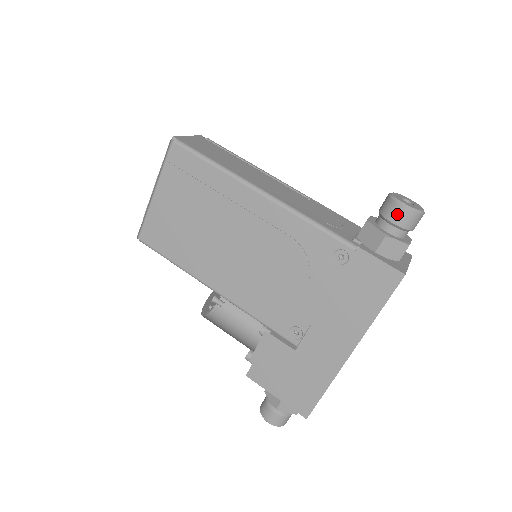
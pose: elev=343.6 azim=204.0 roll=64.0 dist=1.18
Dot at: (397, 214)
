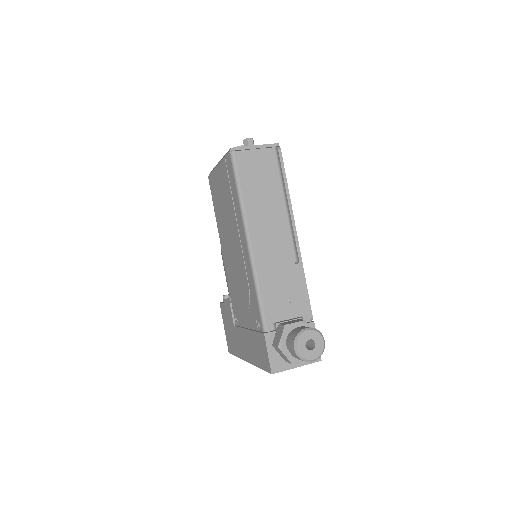
Dot at: (291, 346)
